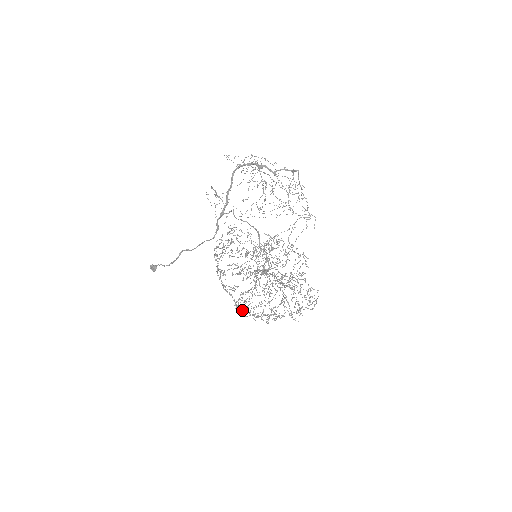
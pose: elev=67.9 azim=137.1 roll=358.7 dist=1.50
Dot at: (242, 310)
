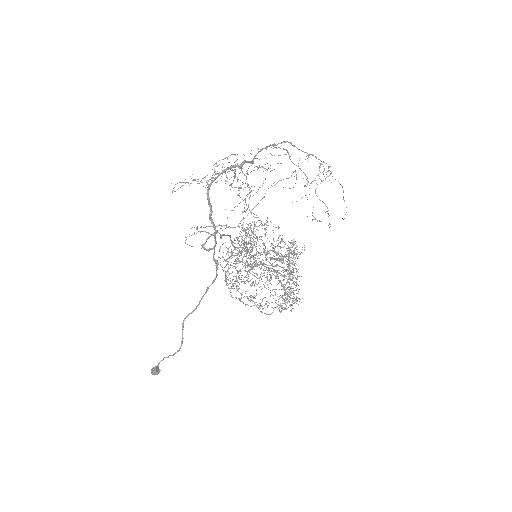
Dot at: (279, 310)
